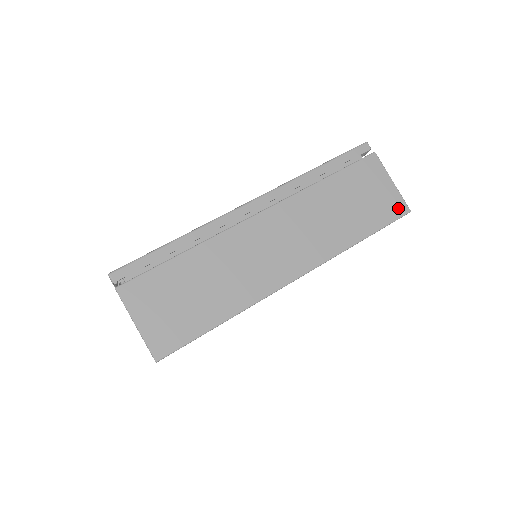
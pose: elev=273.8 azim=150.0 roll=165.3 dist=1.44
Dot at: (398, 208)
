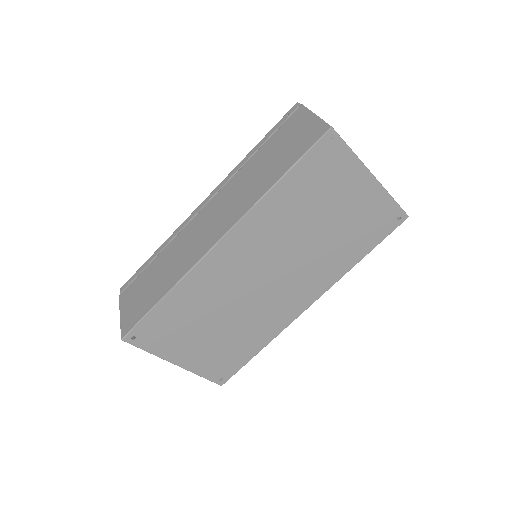
Dot at: (317, 133)
